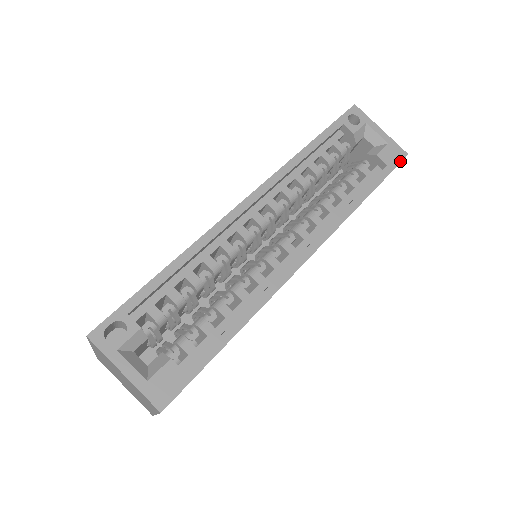
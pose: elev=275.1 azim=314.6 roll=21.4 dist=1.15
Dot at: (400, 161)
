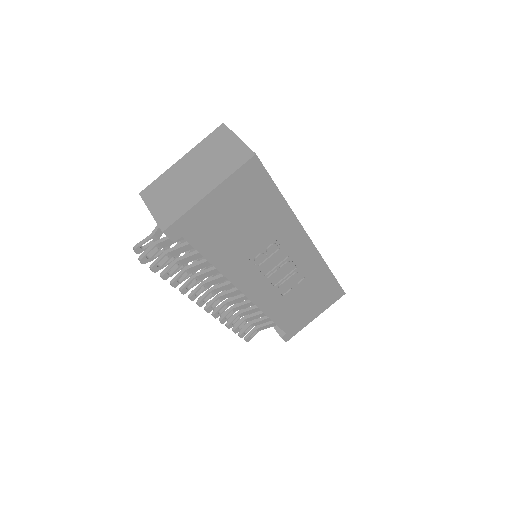
Dot at: occluded
